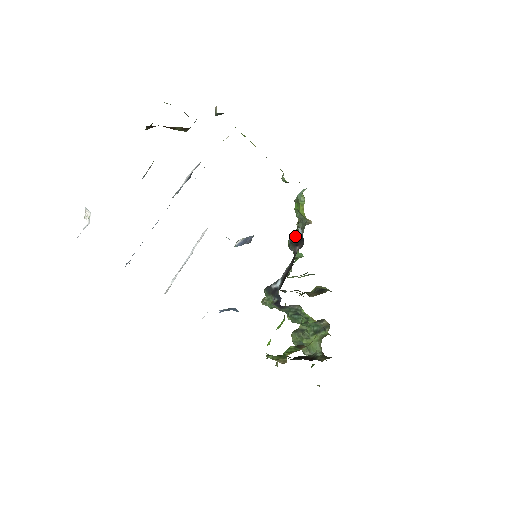
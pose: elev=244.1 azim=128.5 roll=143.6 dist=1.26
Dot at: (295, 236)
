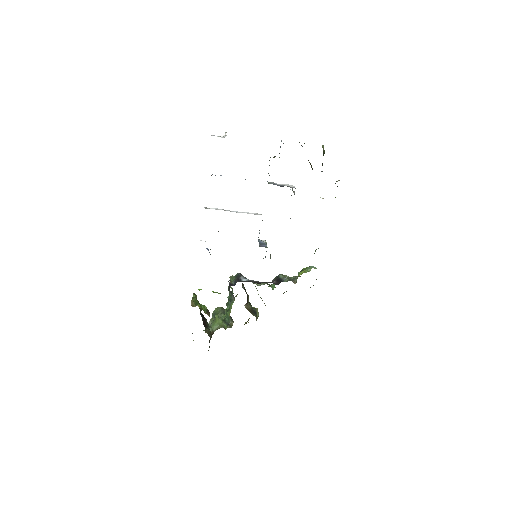
Dot at: (283, 277)
